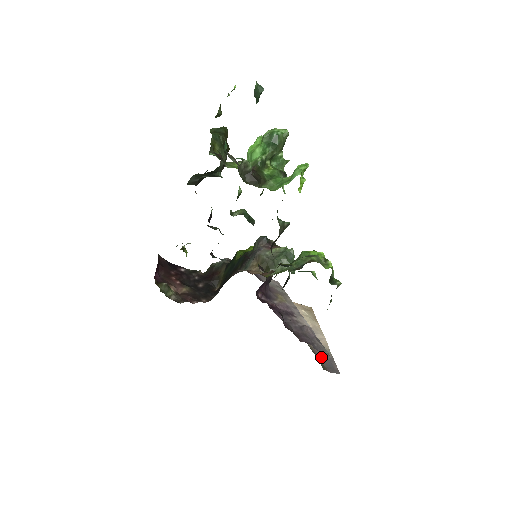
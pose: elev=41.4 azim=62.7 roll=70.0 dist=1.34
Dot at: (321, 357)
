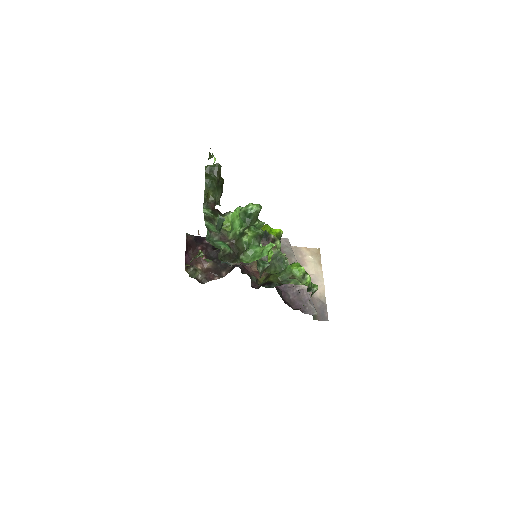
Dot at: (316, 307)
